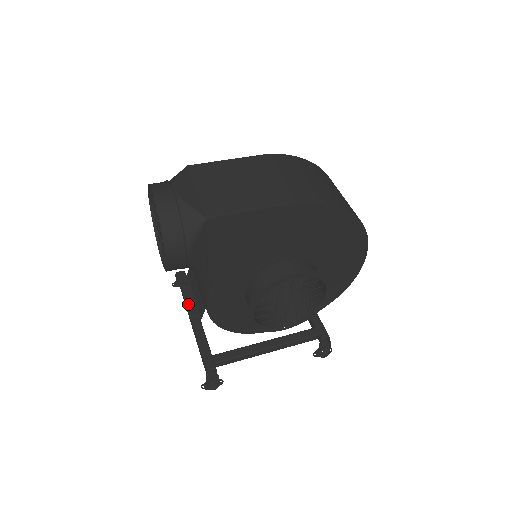
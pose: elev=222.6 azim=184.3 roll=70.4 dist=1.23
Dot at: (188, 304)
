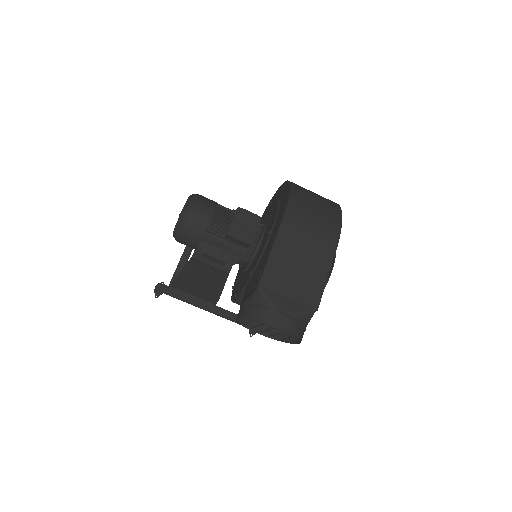
Dot at: (197, 304)
